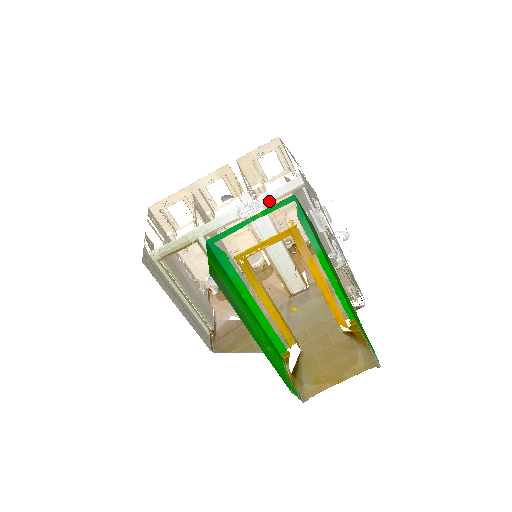
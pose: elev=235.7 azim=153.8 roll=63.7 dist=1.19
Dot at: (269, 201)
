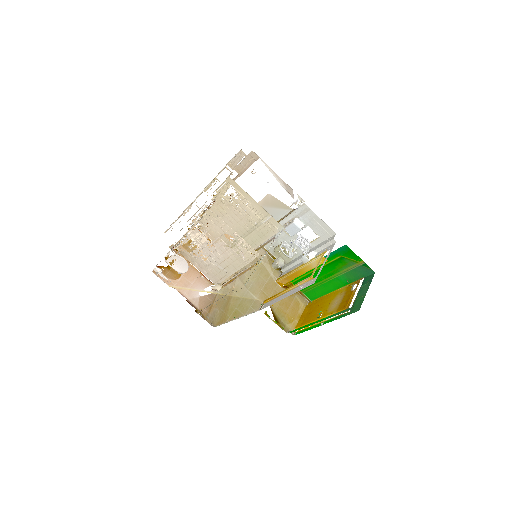
Dot at: occluded
